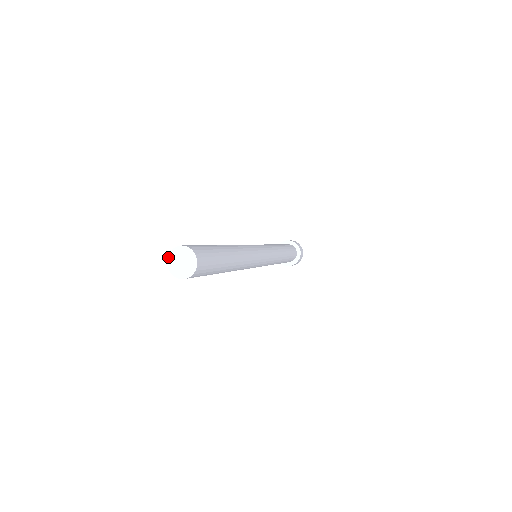
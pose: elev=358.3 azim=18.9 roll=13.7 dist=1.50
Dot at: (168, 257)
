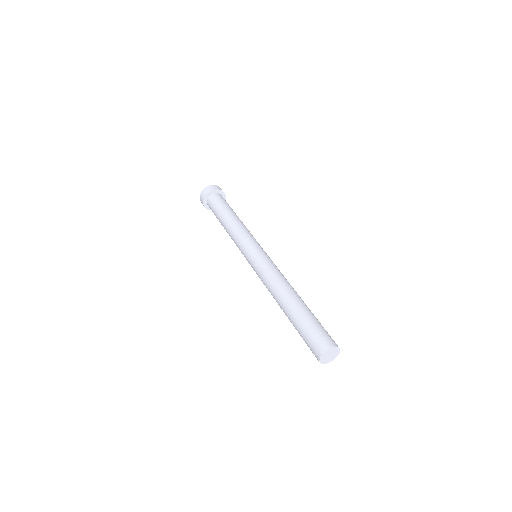
Dot at: (320, 359)
